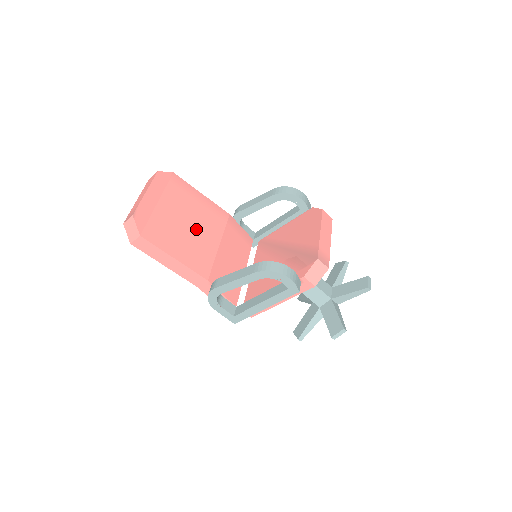
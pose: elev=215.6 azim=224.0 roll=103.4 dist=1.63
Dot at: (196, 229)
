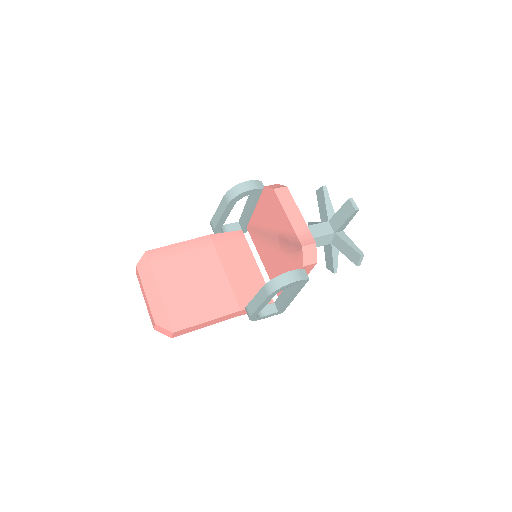
Dot at: (200, 279)
